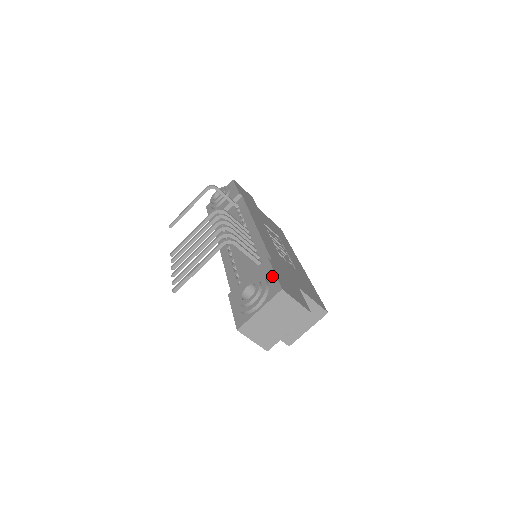
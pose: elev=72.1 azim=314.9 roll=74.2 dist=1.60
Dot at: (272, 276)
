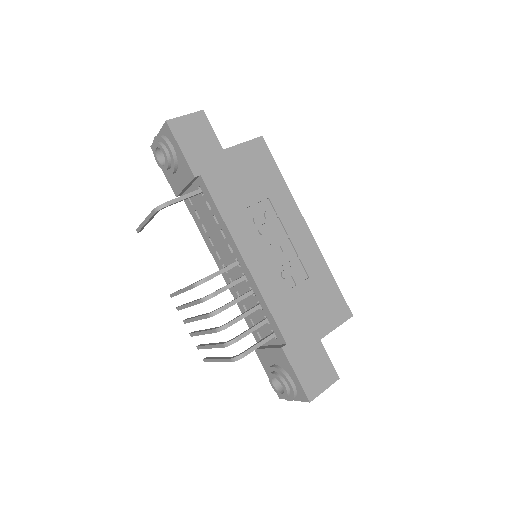
Dot at: (295, 378)
